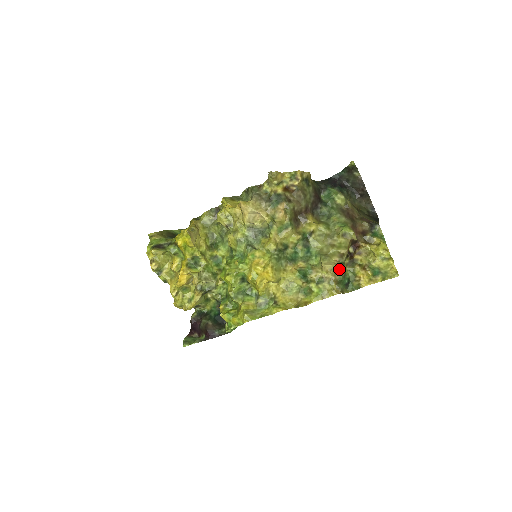
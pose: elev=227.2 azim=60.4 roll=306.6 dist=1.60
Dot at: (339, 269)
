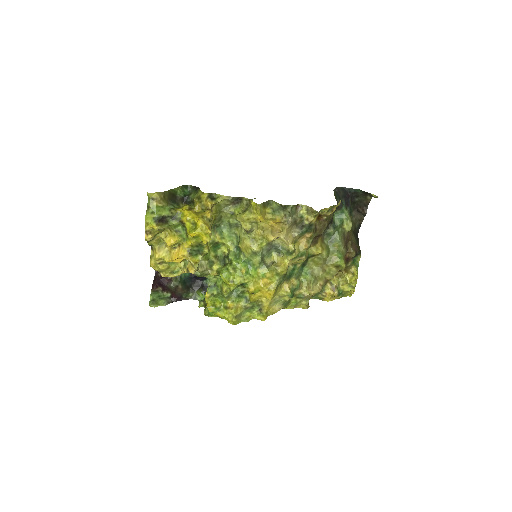
Dot at: occluded
